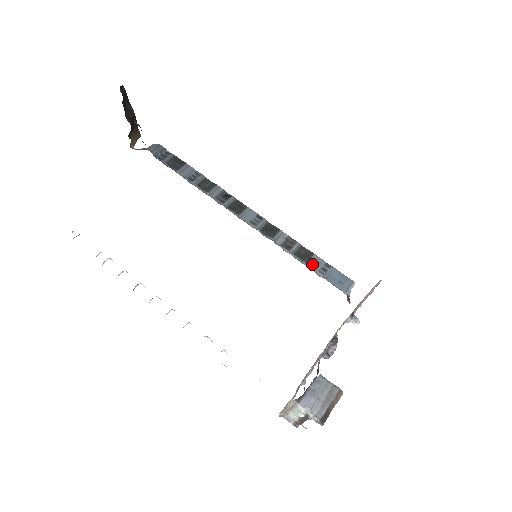
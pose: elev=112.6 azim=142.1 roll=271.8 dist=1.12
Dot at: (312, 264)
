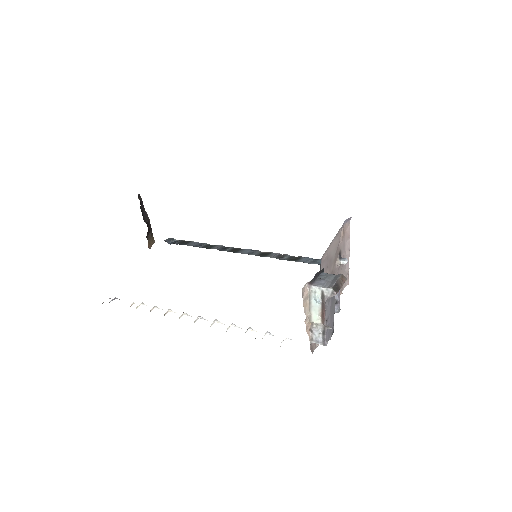
Dot at: (303, 261)
